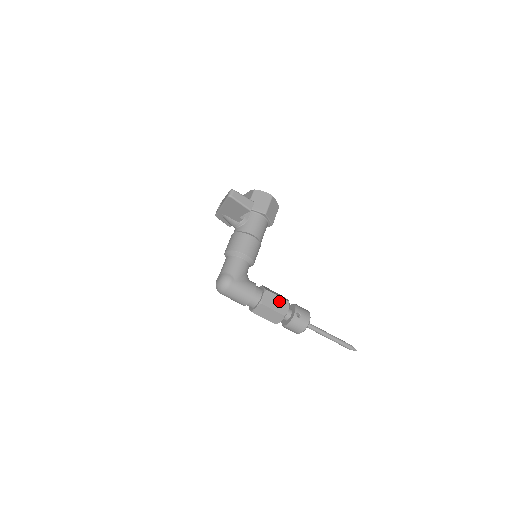
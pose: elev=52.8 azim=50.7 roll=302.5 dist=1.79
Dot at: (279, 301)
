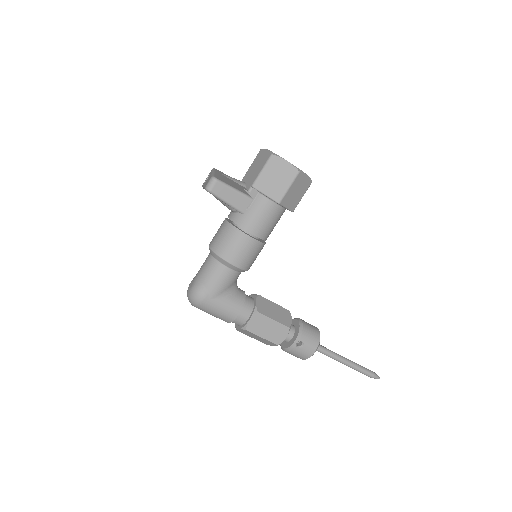
Dot at: (274, 326)
